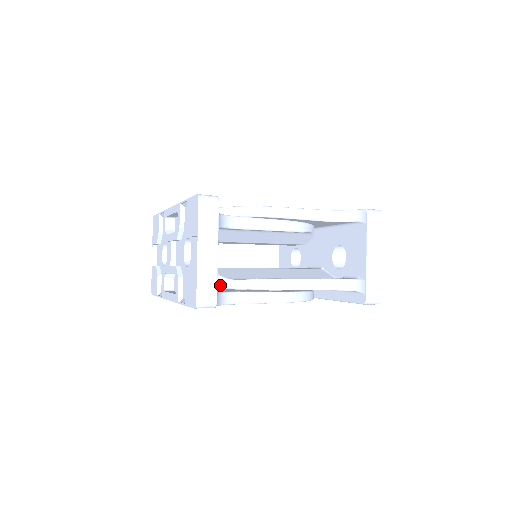
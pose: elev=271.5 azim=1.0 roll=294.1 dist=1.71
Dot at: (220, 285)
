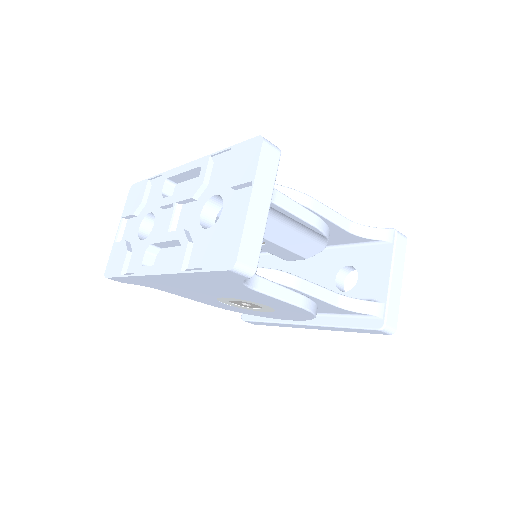
Dot at: occluded
